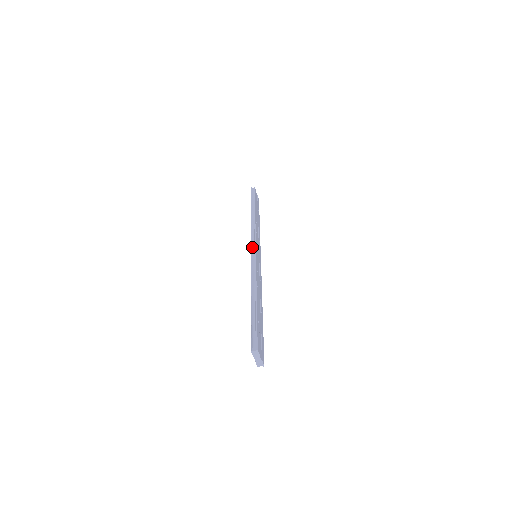
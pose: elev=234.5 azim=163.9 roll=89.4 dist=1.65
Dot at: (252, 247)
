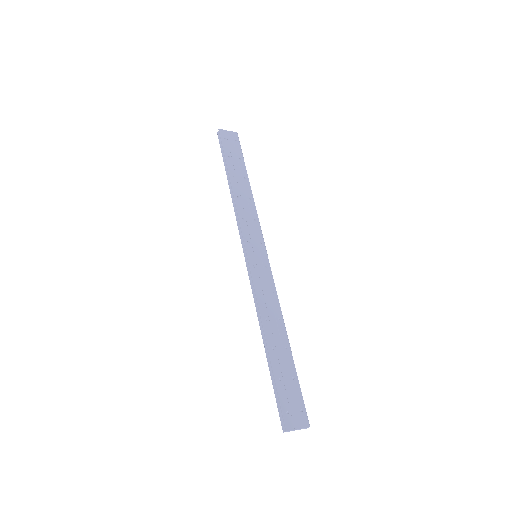
Dot at: (244, 253)
